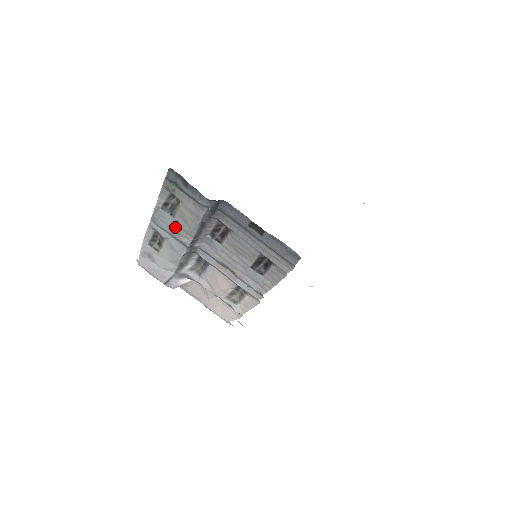
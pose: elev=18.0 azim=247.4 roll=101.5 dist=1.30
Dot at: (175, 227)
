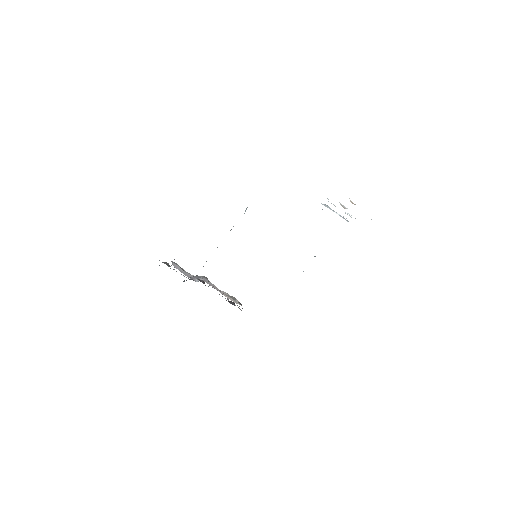
Dot at: occluded
